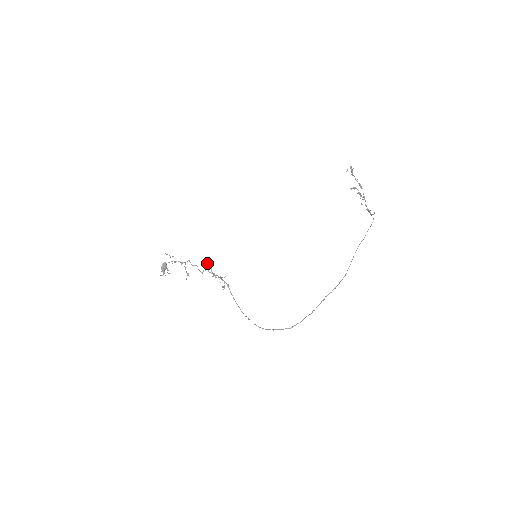
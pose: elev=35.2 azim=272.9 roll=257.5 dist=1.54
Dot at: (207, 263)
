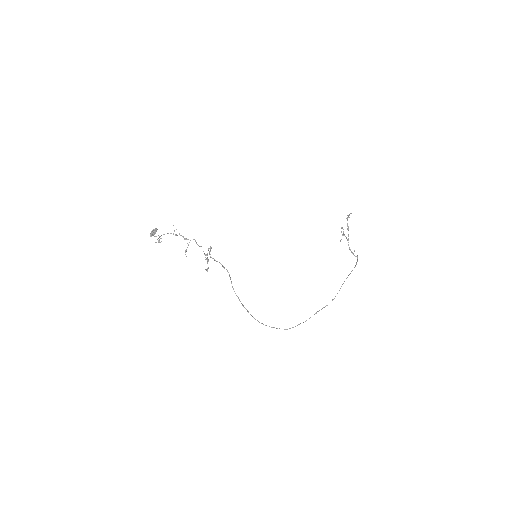
Dot at: (211, 248)
